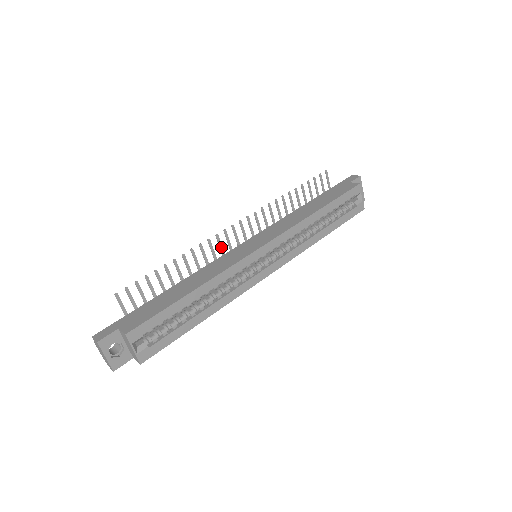
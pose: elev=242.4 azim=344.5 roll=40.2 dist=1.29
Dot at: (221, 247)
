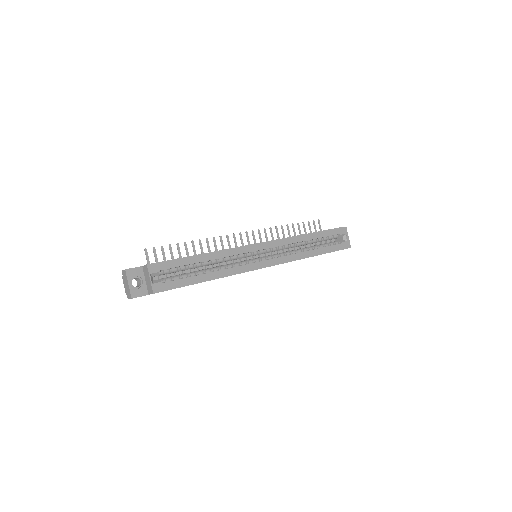
Dot at: (229, 246)
